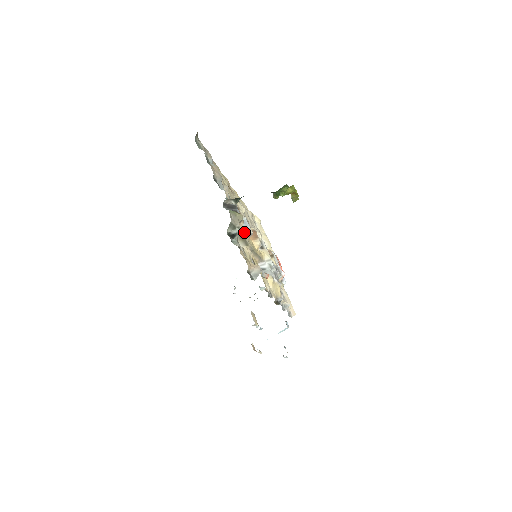
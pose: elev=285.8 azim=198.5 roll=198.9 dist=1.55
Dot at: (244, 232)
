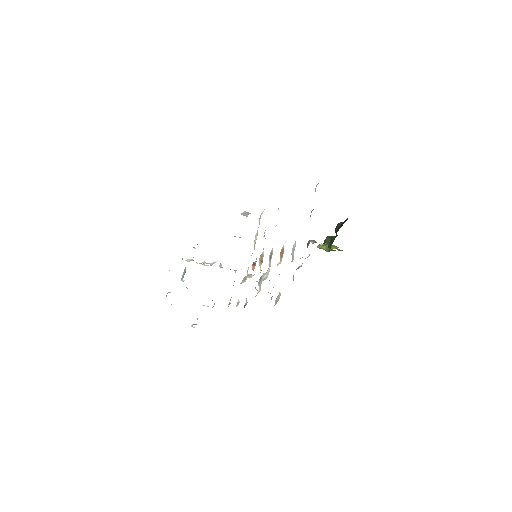
Dot at: occluded
